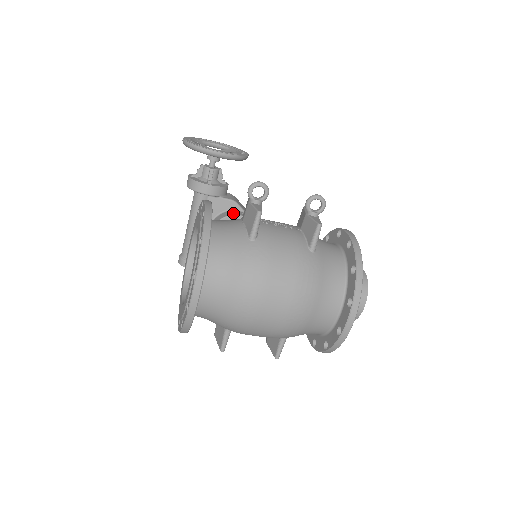
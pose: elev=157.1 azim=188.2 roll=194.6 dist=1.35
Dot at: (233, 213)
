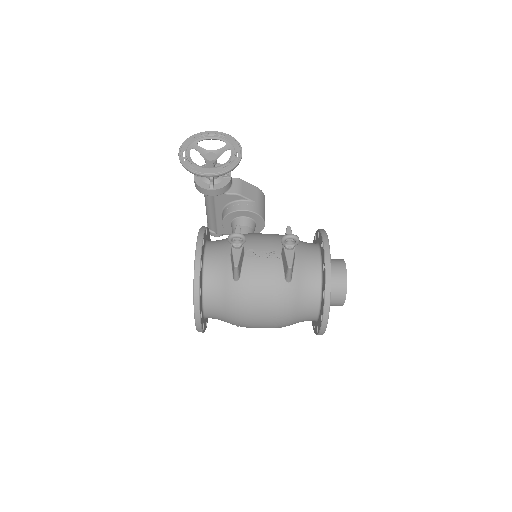
Dot at: (237, 207)
